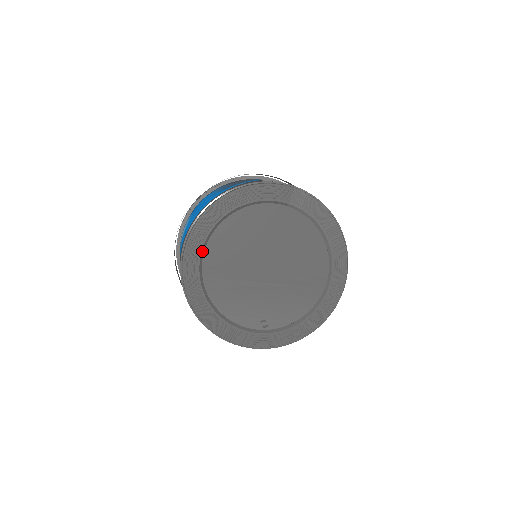
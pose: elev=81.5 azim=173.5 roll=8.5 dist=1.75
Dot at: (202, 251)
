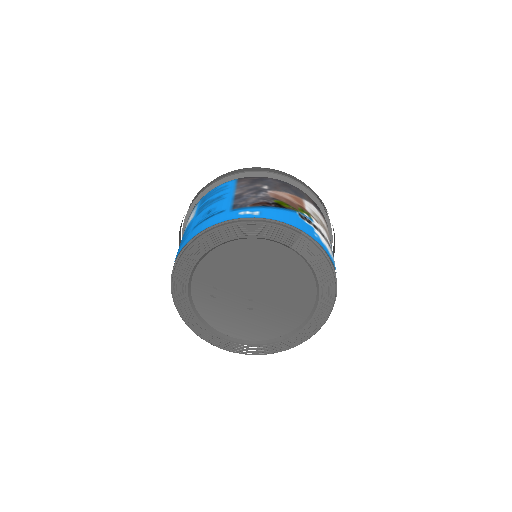
Dot at: (195, 265)
